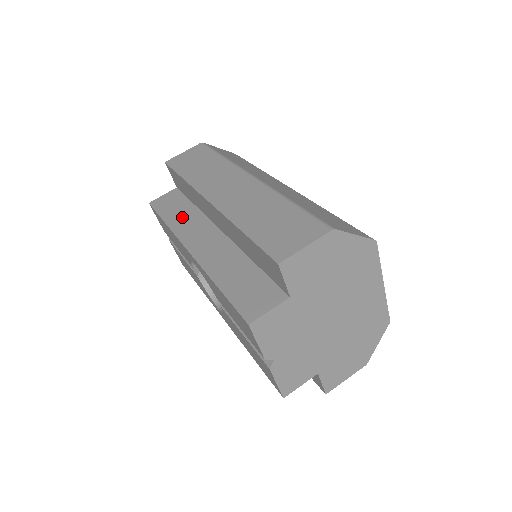
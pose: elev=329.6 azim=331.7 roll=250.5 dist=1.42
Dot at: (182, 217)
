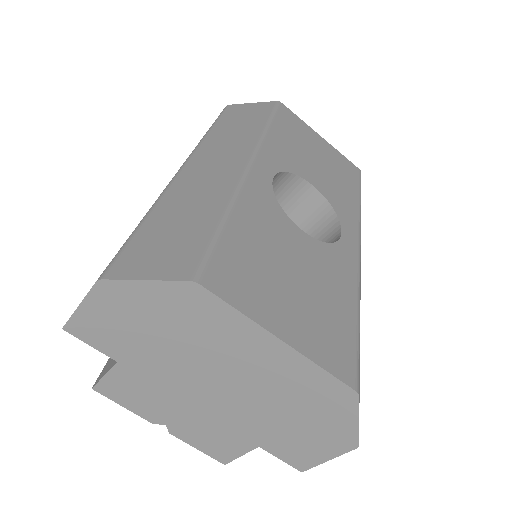
Dot at: occluded
